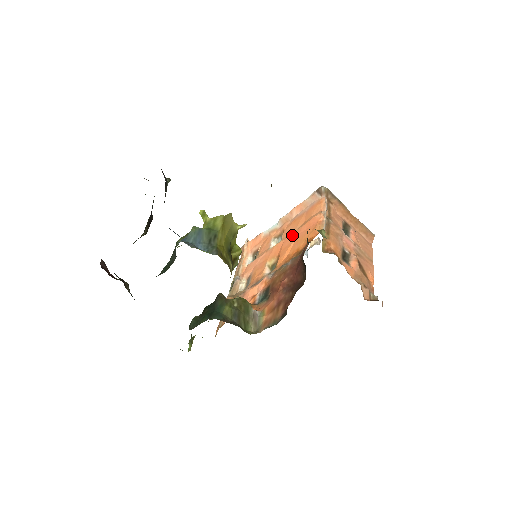
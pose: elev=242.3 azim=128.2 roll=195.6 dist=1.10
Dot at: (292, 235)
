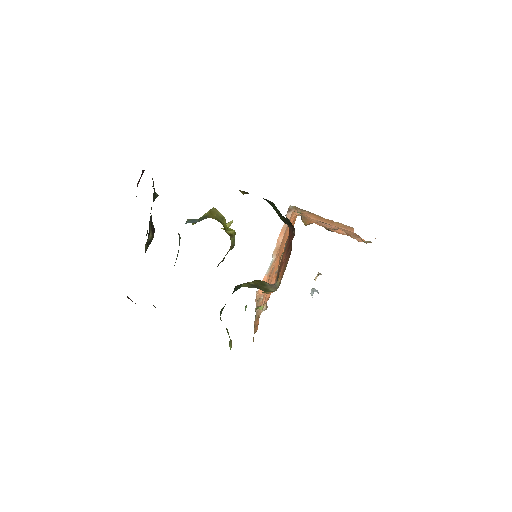
Dot at: (283, 245)
